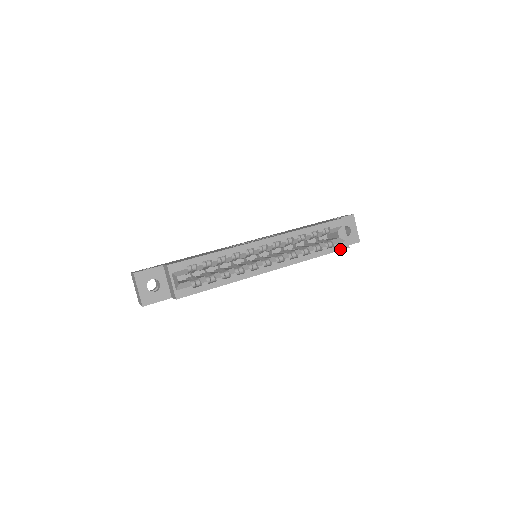
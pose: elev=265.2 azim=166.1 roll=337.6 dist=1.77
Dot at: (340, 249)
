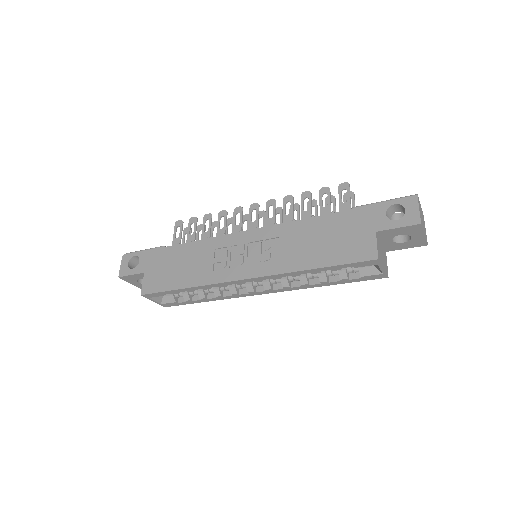
Dot at: (371, 279)
